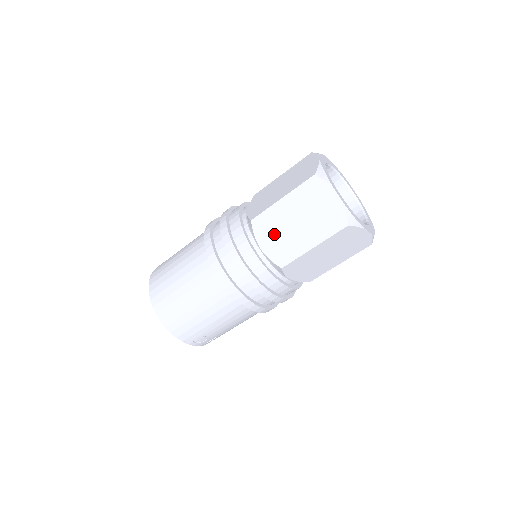
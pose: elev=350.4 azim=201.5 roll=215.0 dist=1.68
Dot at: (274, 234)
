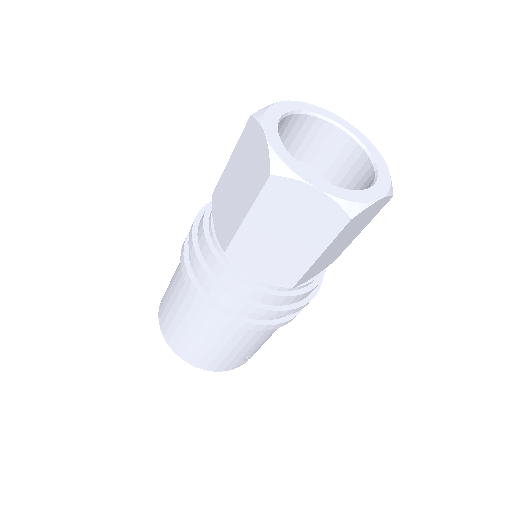
Dot at: (261, 258)
